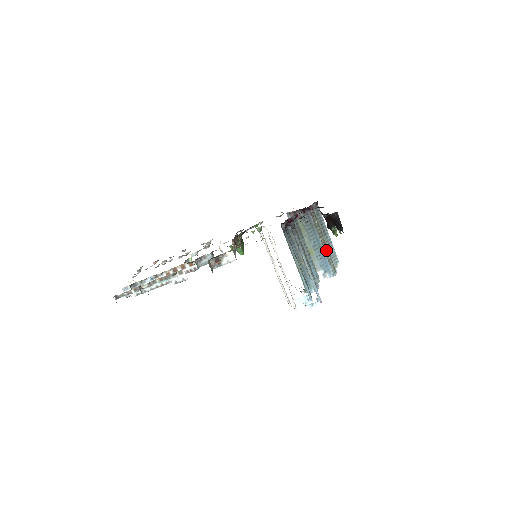
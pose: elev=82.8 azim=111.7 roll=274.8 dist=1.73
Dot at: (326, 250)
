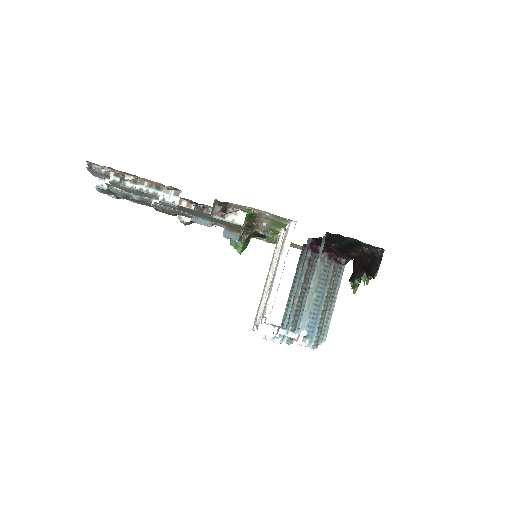
Dot at: (323, 315)
